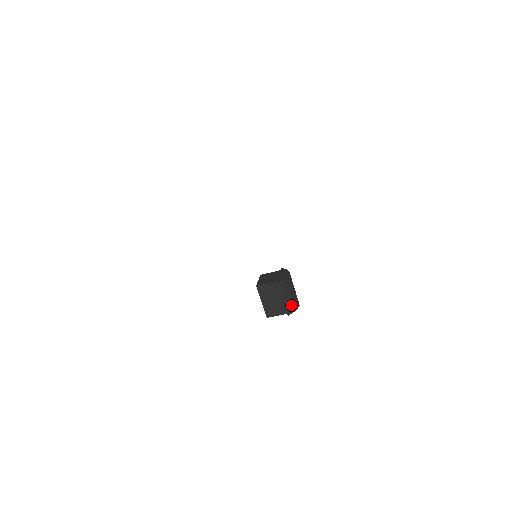
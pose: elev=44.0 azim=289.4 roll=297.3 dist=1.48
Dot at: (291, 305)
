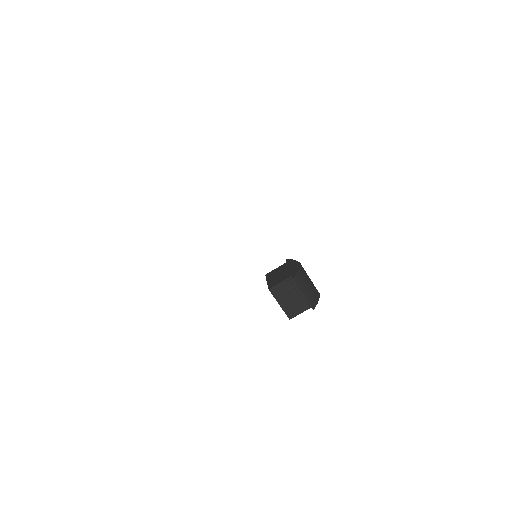
Dot at: (312, 297)
